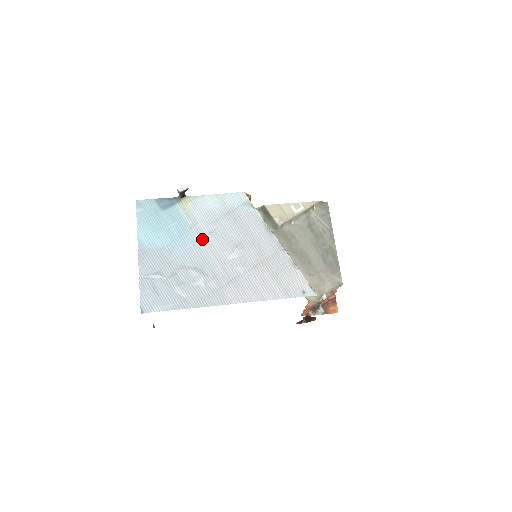
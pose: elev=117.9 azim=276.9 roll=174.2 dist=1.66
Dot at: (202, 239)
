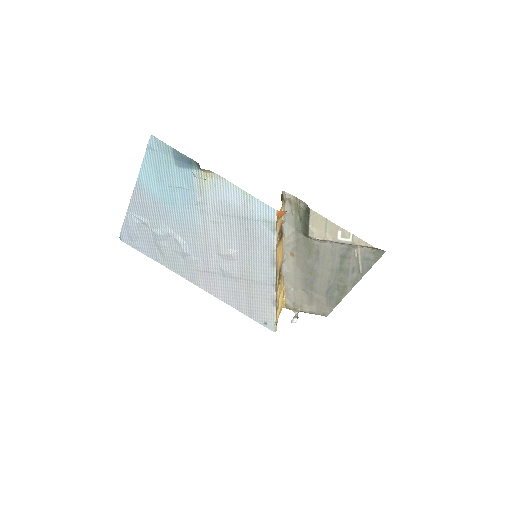
Dot at: (202, 222)
